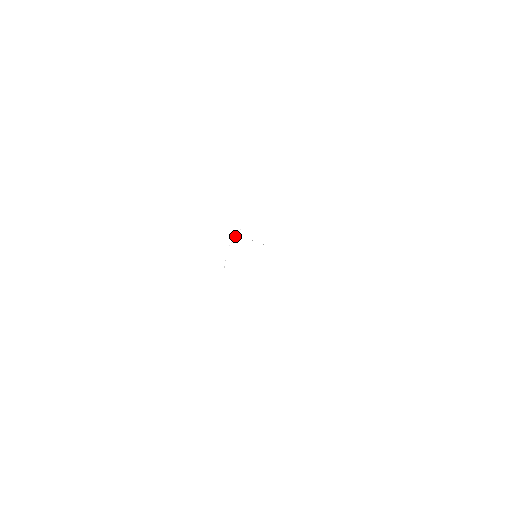
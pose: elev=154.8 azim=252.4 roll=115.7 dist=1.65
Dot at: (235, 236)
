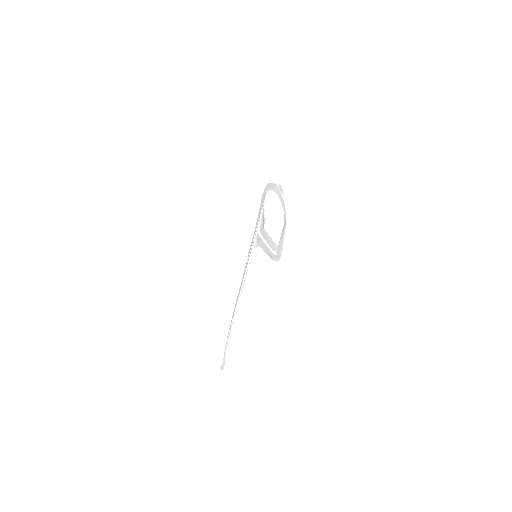
Dot at: (268, 190)
